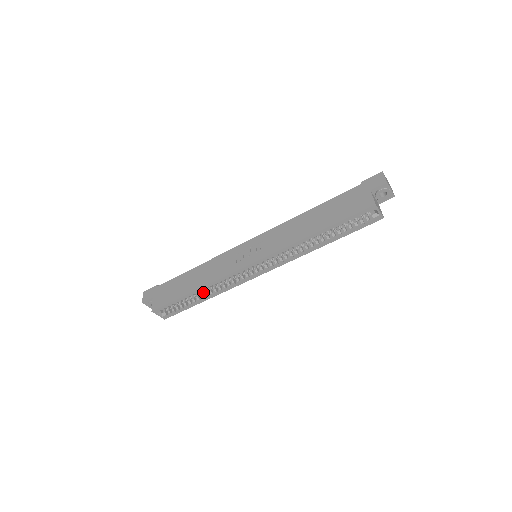
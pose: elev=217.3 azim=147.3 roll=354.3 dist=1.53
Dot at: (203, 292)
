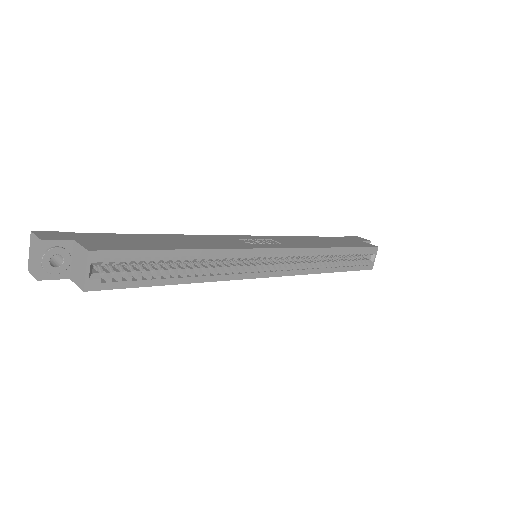
Dot at: (184, 267)
